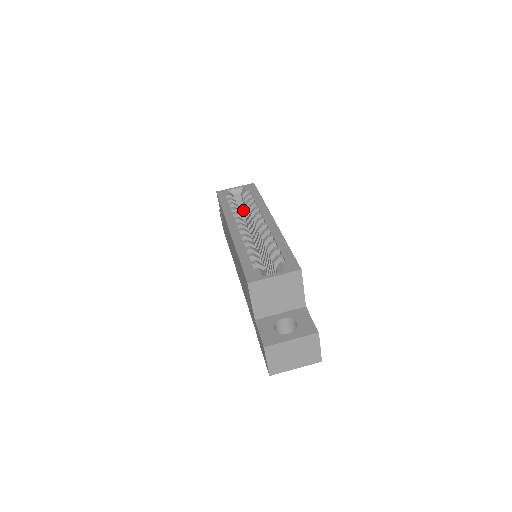
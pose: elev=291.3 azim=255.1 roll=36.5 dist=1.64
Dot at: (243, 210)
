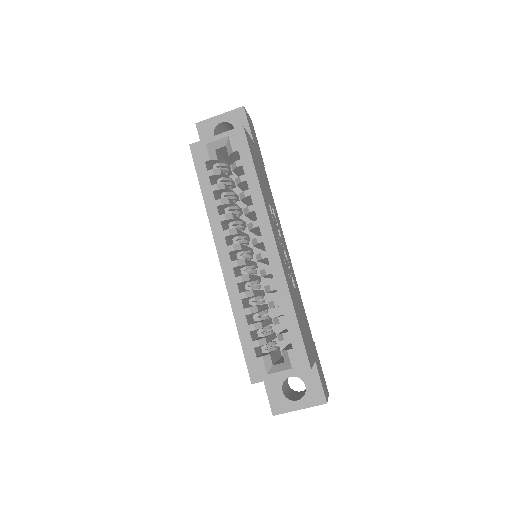
Dot at: occluded
